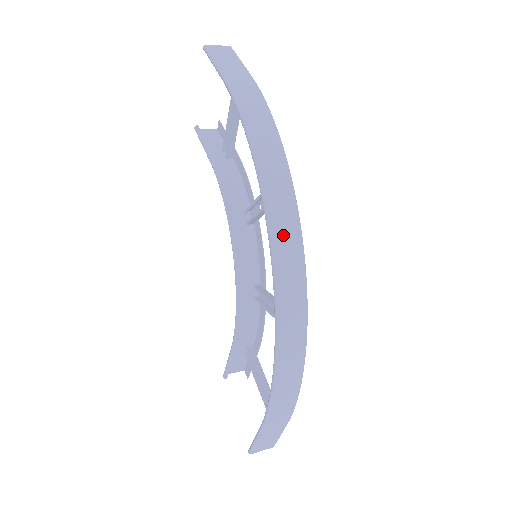
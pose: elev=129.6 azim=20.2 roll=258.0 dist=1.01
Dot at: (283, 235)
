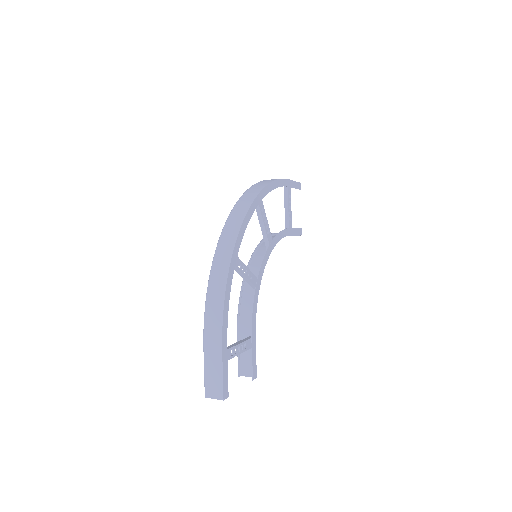
Dot at: (239, 209)
